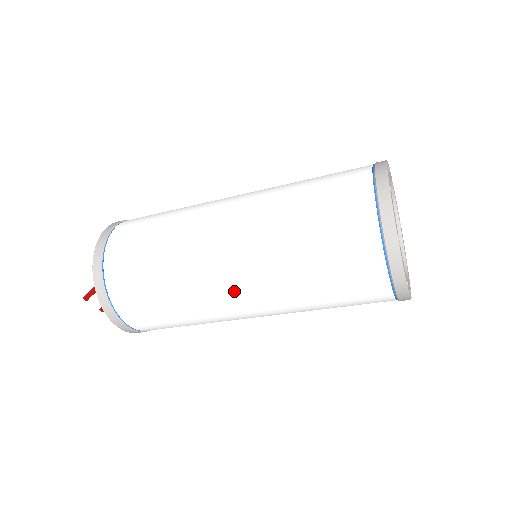
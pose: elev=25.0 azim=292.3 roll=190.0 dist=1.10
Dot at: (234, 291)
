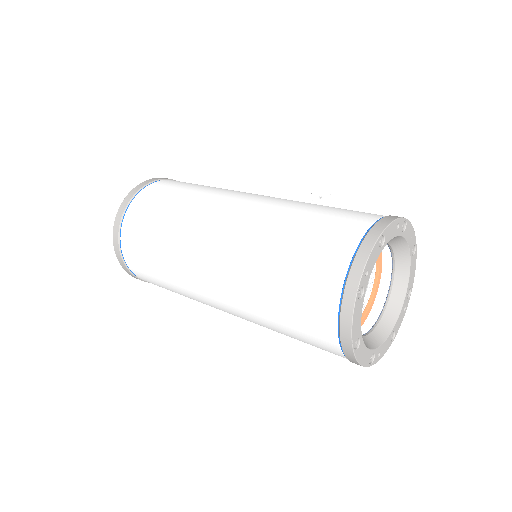
Dot at: occluded
